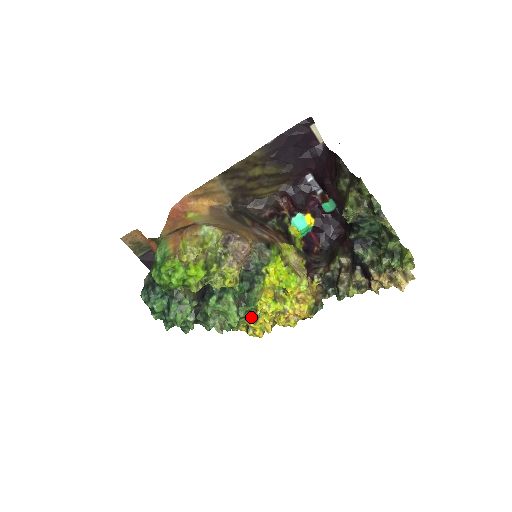
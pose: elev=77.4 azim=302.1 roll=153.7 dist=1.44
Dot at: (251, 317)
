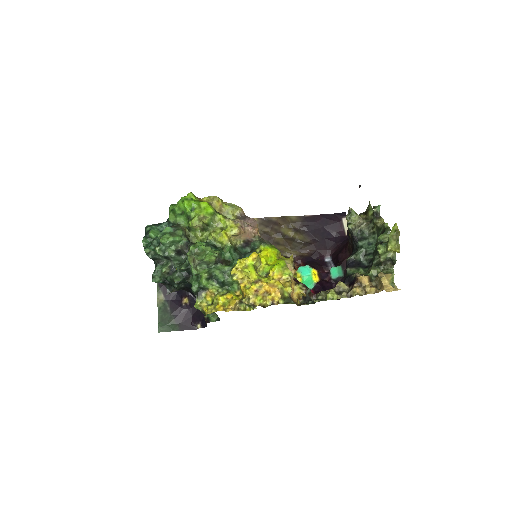
Dot at: (222, 291)
